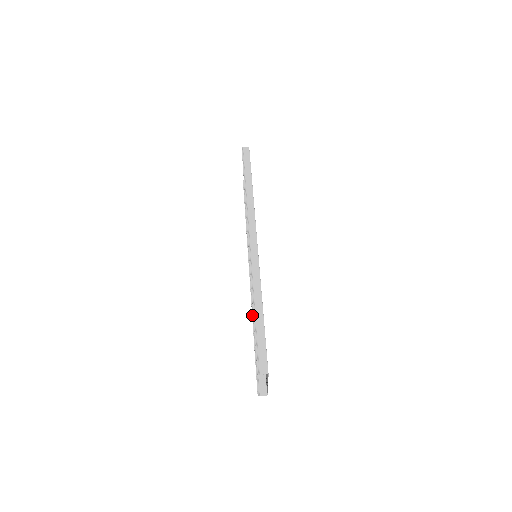
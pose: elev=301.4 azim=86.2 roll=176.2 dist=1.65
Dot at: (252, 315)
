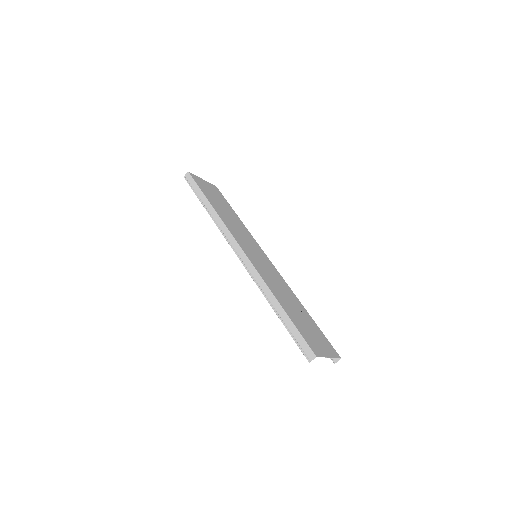
Dot at: occluded
